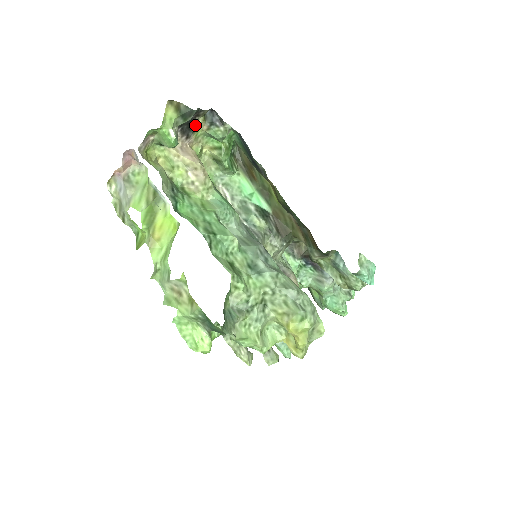
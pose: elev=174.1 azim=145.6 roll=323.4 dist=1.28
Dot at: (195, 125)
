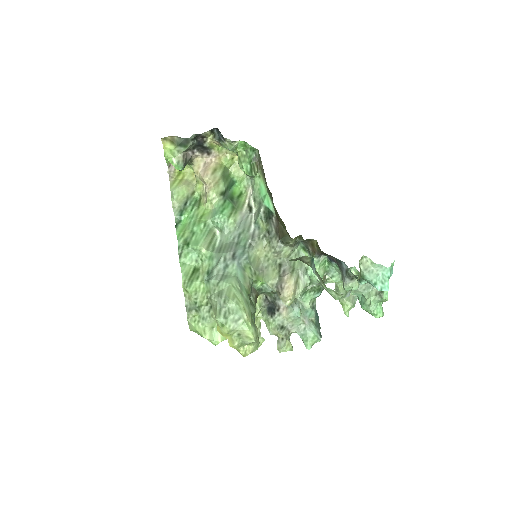
Dot at: (206, 144)
